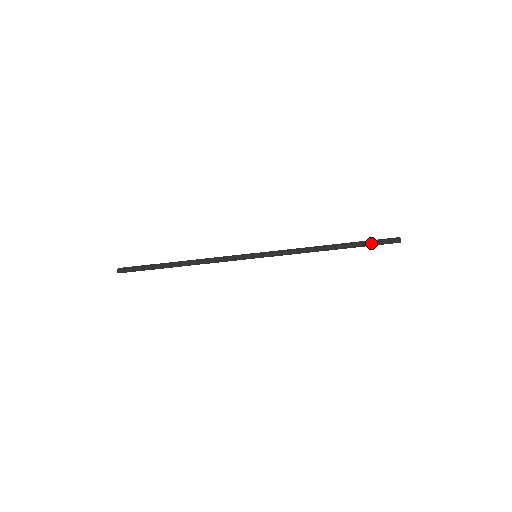
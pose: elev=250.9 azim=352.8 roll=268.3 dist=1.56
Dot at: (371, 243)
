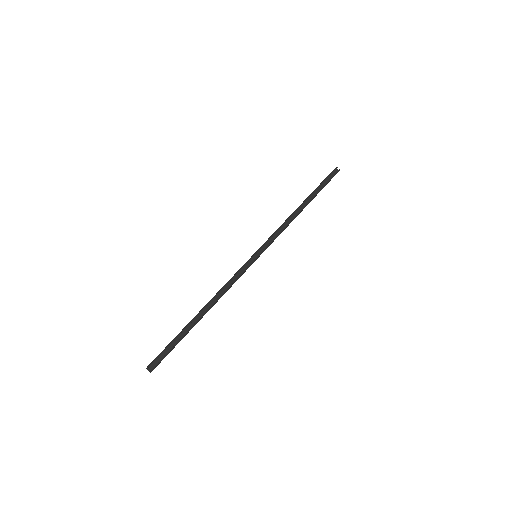
Dot at: occluded
